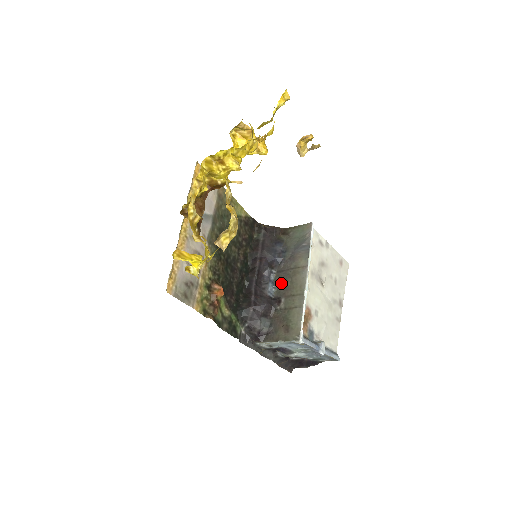
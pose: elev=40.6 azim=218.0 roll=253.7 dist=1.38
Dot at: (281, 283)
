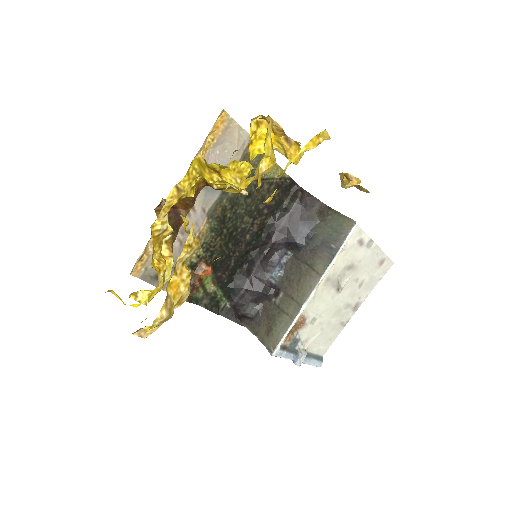
Dot at: (290, 272)
